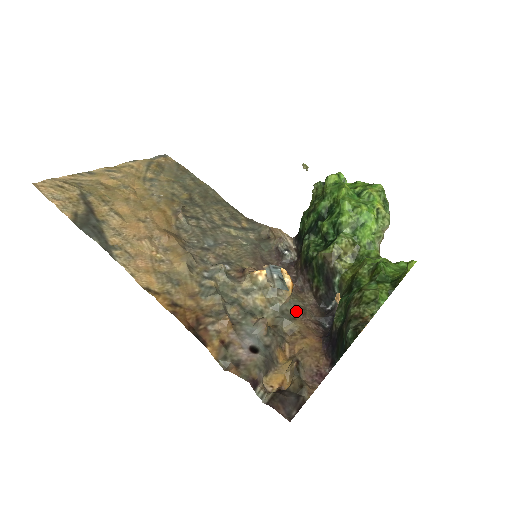
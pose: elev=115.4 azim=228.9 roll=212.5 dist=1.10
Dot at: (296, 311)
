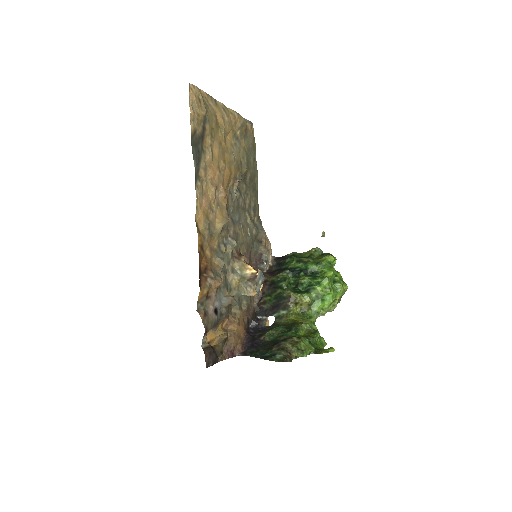
Dot at: (245, 305)
